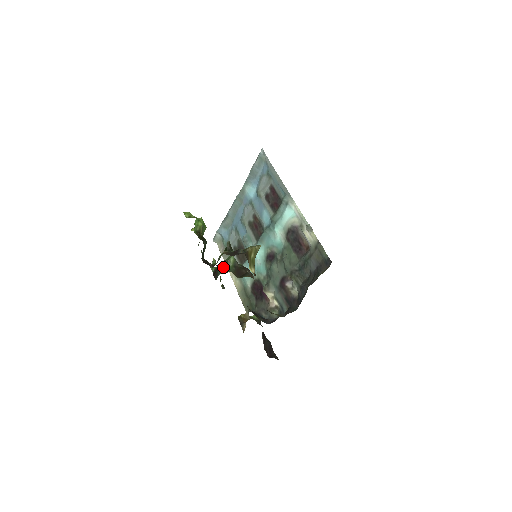
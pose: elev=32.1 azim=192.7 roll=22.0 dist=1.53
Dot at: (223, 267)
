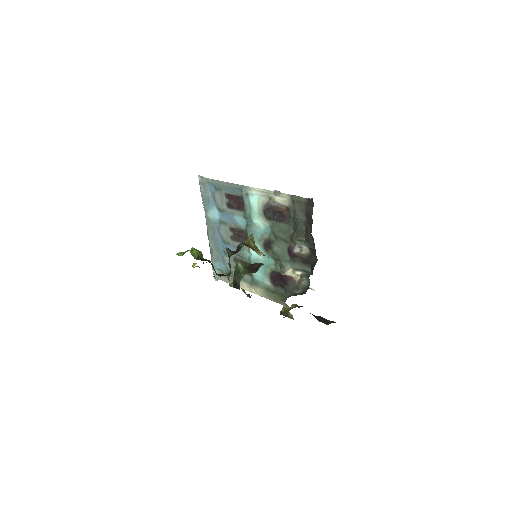
Dot at: (238, 276)
